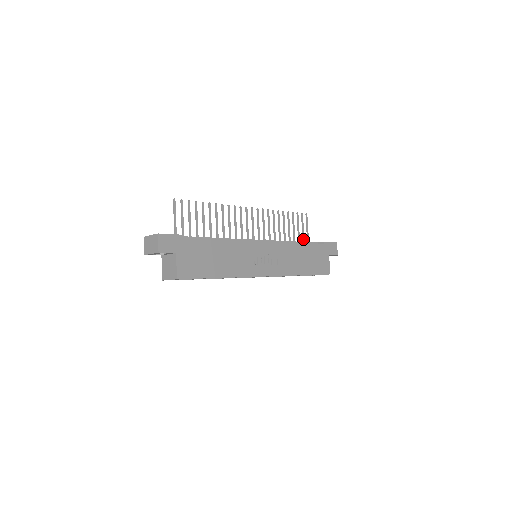
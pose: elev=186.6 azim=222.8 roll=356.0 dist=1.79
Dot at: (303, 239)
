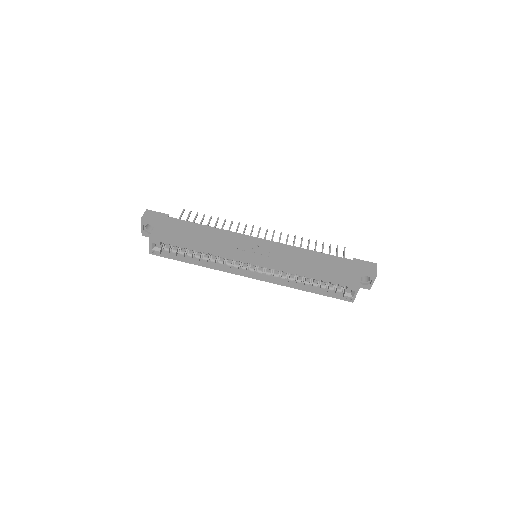
Dot at: occluded
